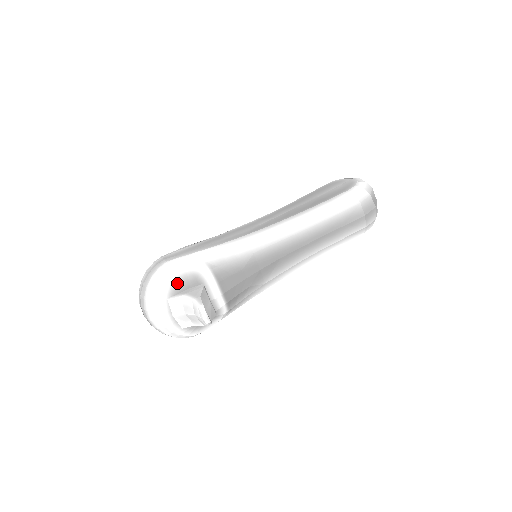
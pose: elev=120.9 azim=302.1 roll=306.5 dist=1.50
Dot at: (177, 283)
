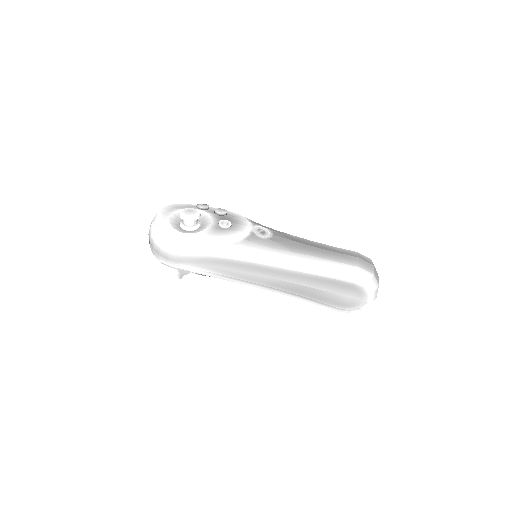
Dot at: occluded
